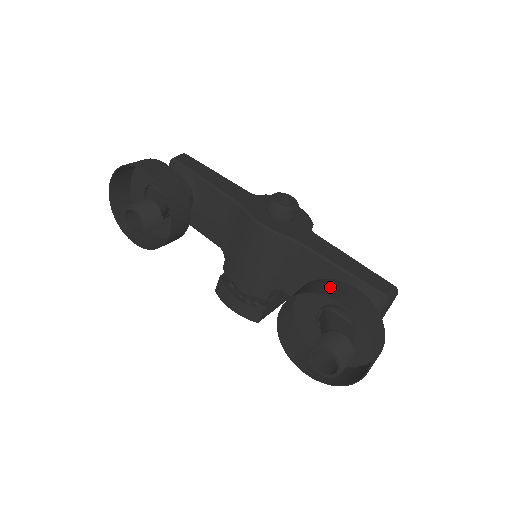
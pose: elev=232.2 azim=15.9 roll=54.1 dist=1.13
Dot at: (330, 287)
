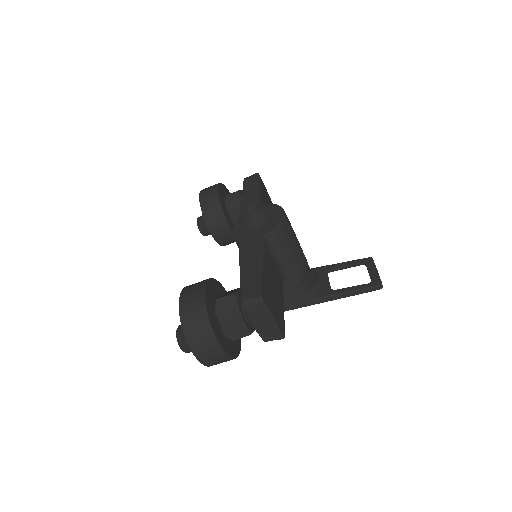
Dot at: (195, 284)
